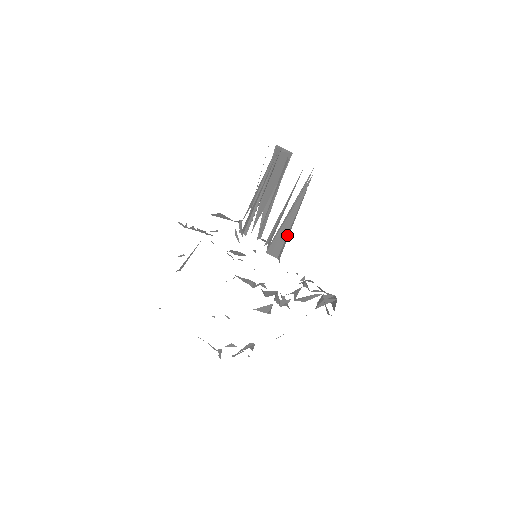
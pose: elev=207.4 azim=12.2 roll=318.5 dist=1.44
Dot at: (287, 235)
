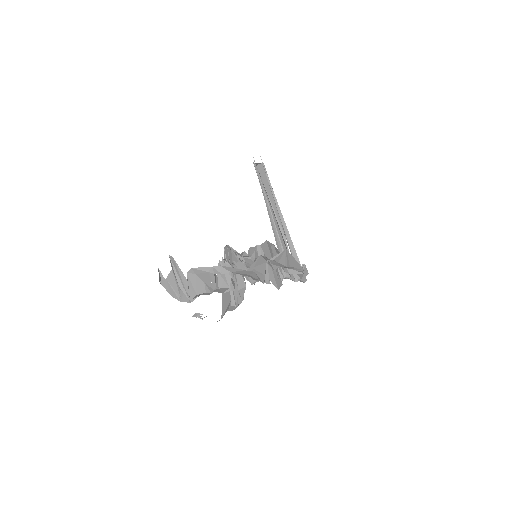
Dot at: (282, 236)
